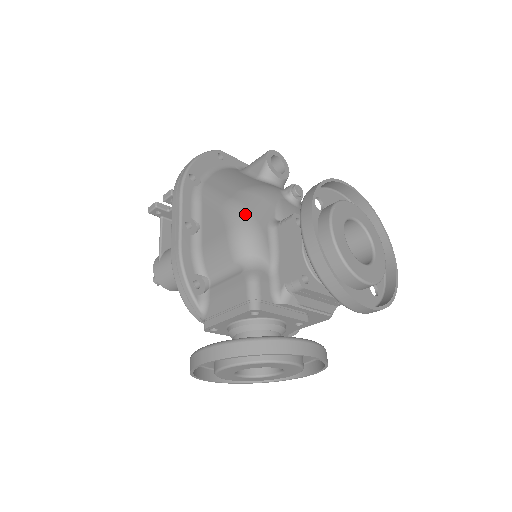
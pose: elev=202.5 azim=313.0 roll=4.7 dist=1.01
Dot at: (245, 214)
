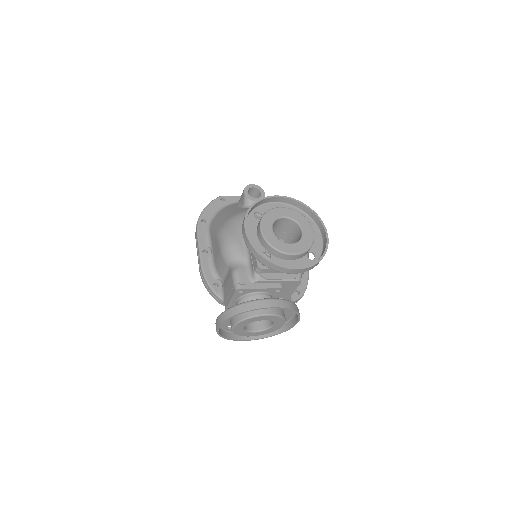
Dot at: (227, 235)
